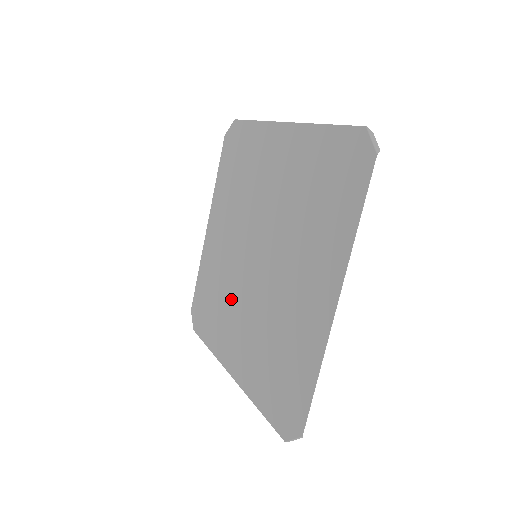
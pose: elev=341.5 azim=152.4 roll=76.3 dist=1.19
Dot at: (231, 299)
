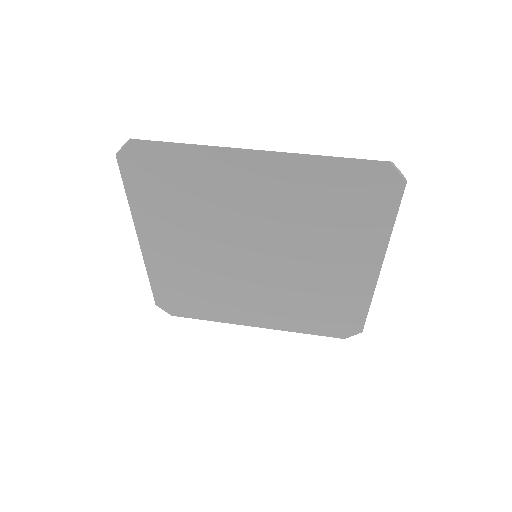
Dot at: (230, 288)
